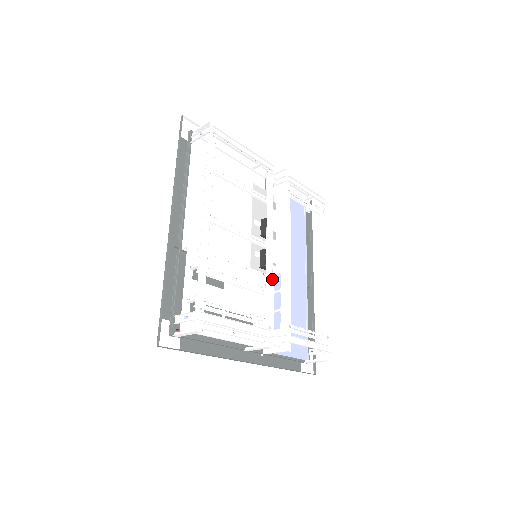
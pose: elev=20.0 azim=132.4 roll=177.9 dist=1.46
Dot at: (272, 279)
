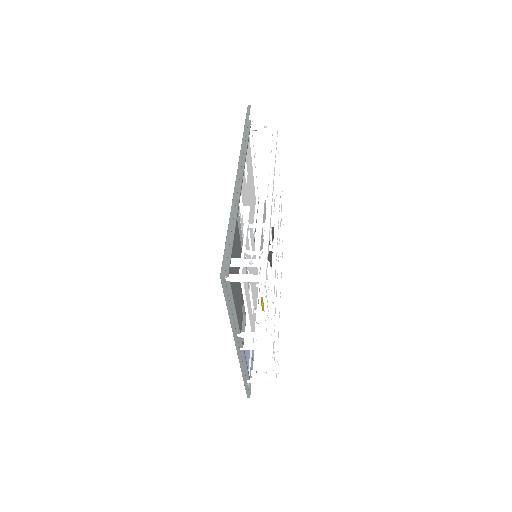
Dot at: occluded
